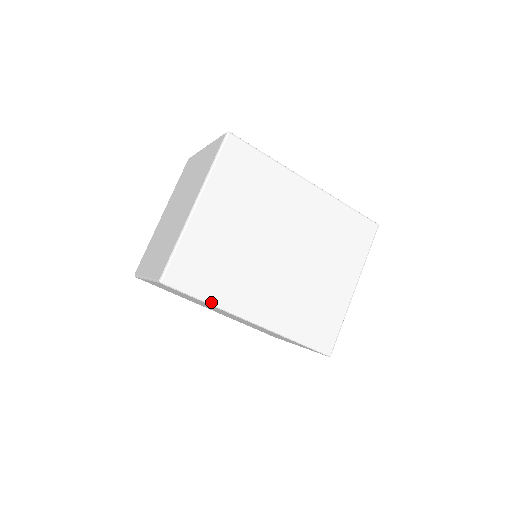
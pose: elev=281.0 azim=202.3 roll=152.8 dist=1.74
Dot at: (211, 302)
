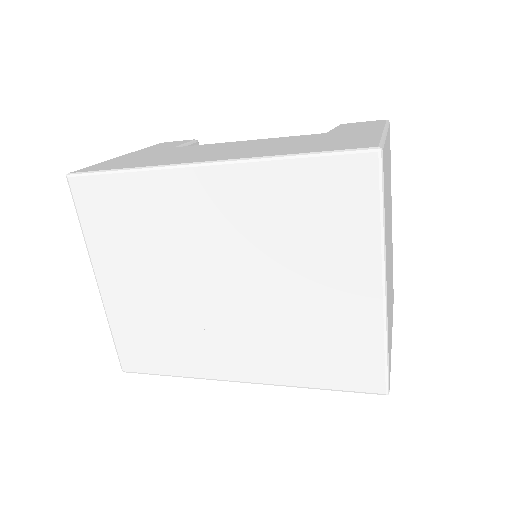
Dot at: (180, 375)
